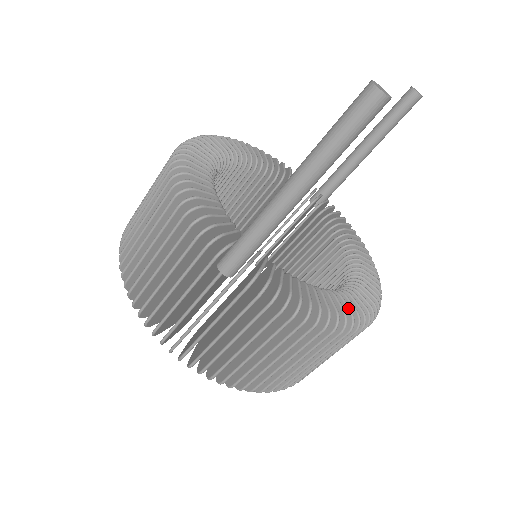
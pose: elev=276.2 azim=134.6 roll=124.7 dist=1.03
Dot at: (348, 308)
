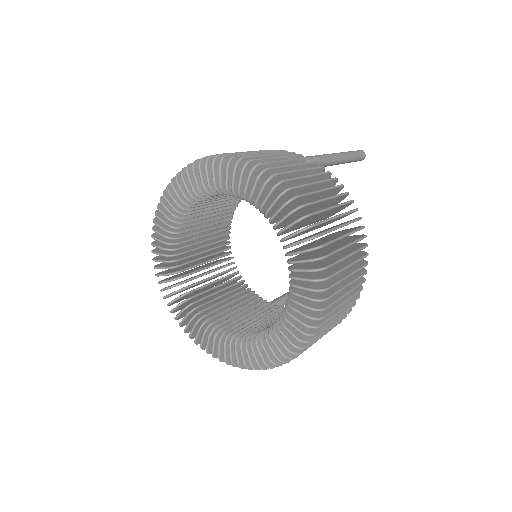
Dot at: (358, 243)
